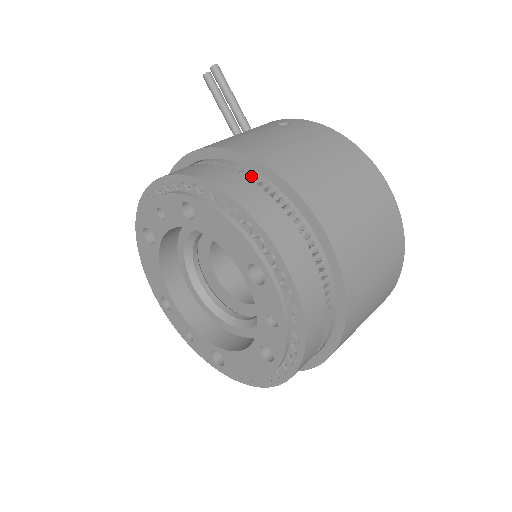
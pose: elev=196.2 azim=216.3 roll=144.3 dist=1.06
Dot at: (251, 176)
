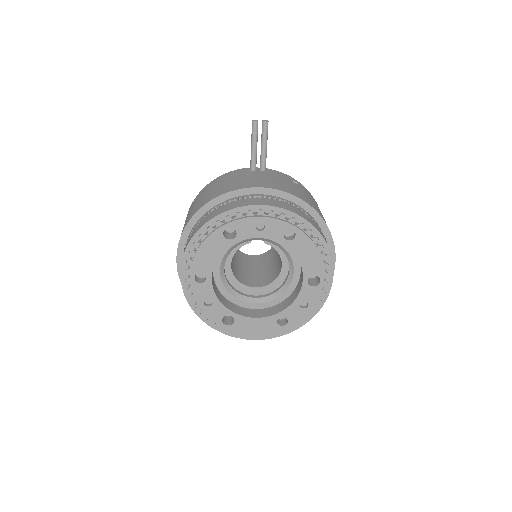
Dot at: (317, 224)
